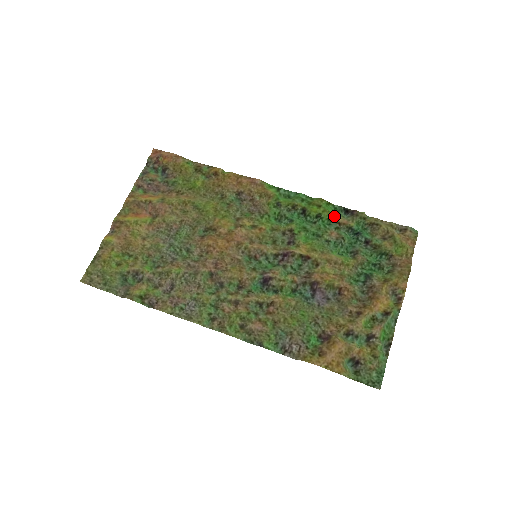
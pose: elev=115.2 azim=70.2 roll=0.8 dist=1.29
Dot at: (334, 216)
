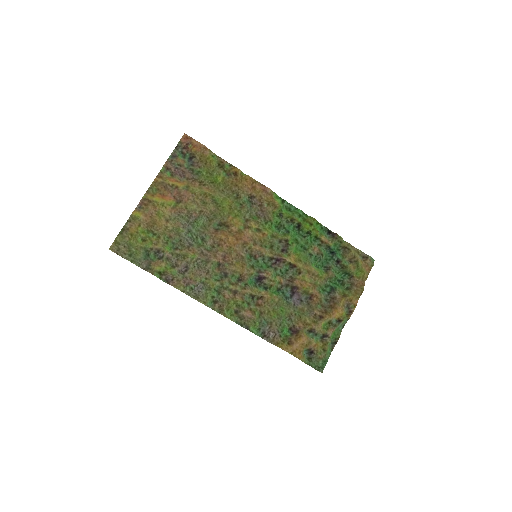
Dot at: (320, 235)
